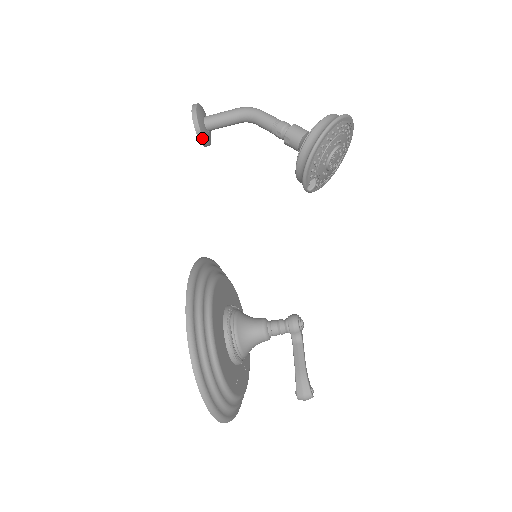
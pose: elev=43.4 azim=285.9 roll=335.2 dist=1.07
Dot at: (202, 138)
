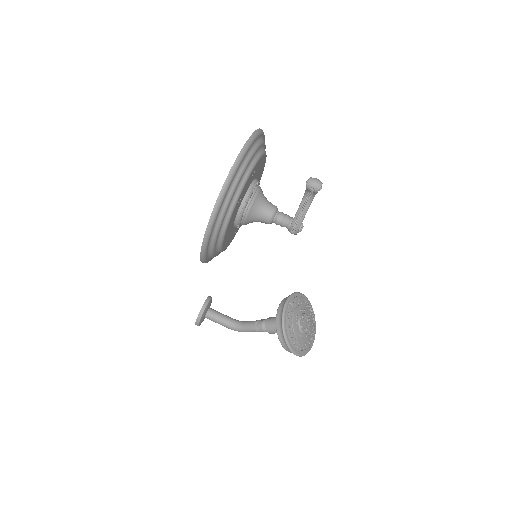
Dot at: (209, 300)
